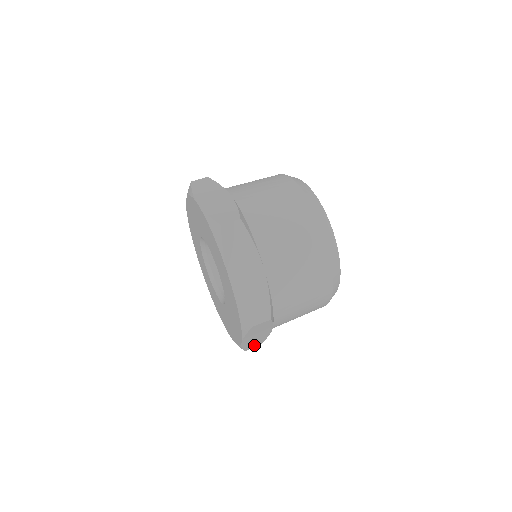
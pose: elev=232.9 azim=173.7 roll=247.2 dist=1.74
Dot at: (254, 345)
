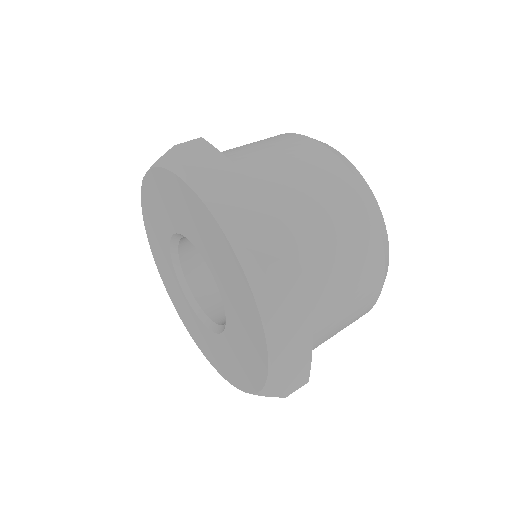
Dot at: (297, 377)
